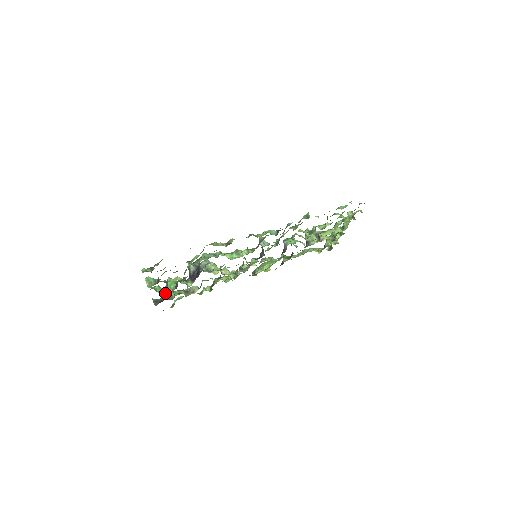
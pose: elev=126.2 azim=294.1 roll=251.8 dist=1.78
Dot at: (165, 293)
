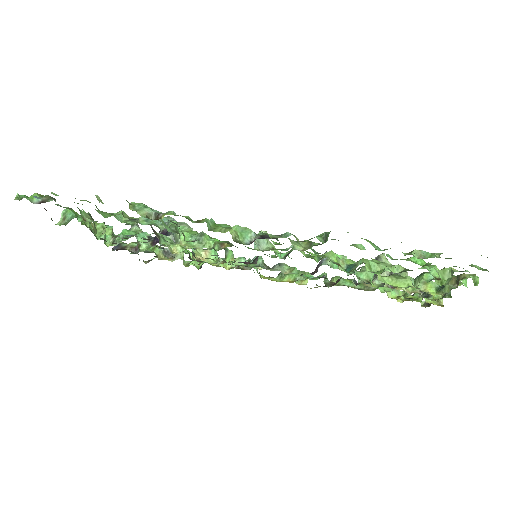
Dot at: (111, 241)
